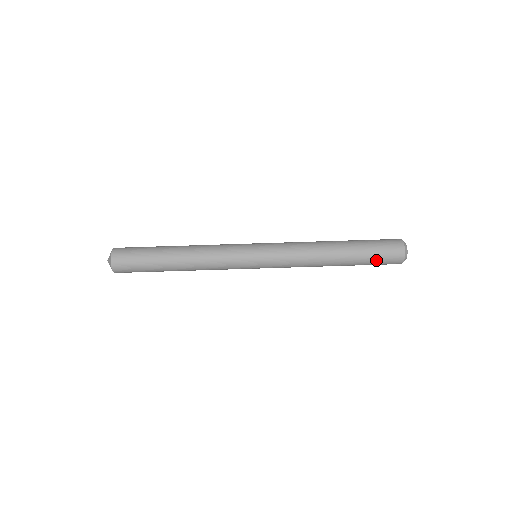
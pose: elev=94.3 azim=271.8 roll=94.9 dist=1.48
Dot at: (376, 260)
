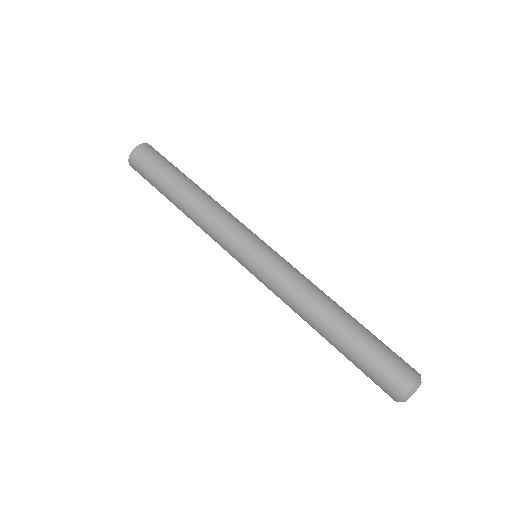
Dot at: (366, 373)
